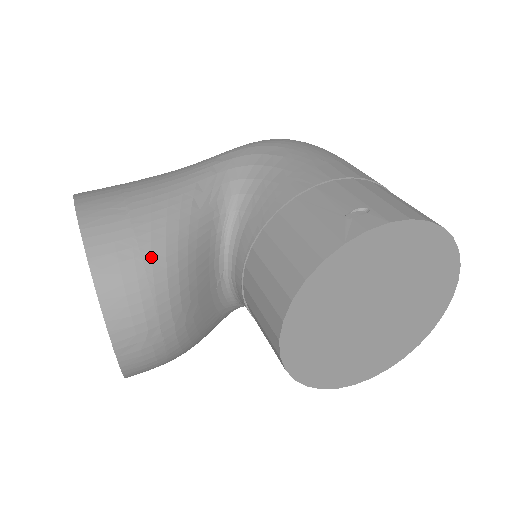
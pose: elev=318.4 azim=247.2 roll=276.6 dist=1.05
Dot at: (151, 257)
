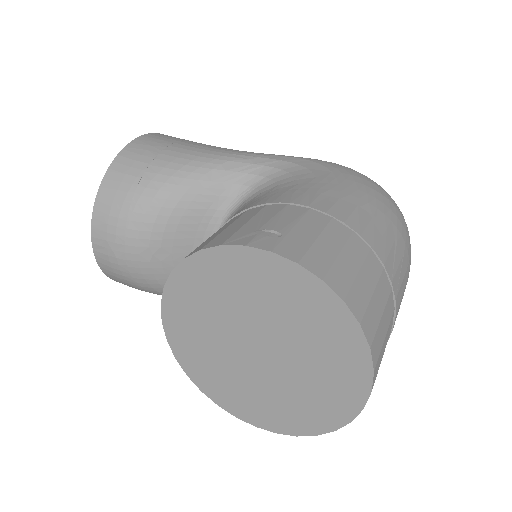
Dot at: (143, 191)
